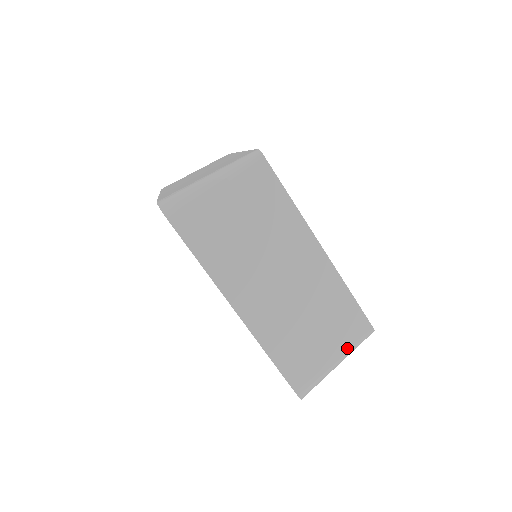
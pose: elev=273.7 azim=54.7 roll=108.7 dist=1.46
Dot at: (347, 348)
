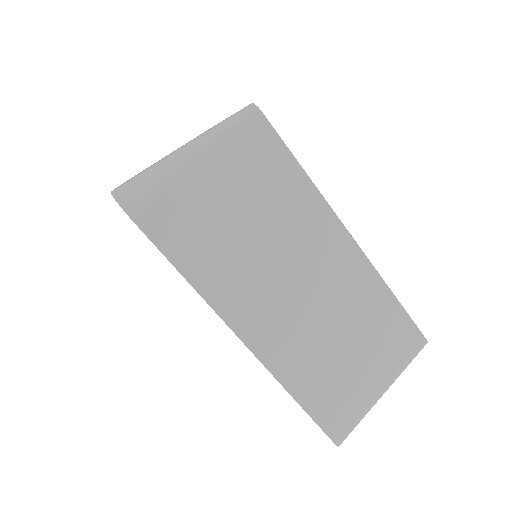
Dot at: (394, 371)
